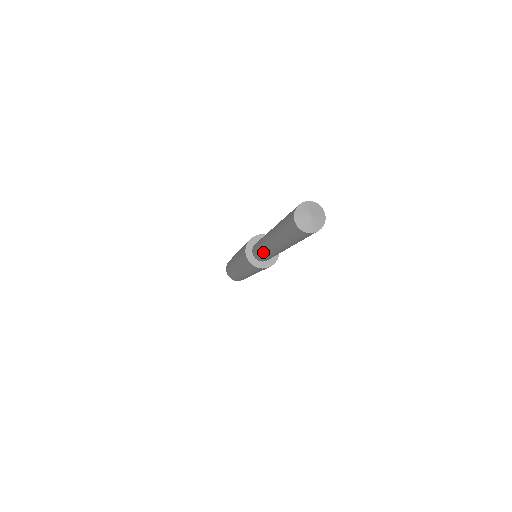
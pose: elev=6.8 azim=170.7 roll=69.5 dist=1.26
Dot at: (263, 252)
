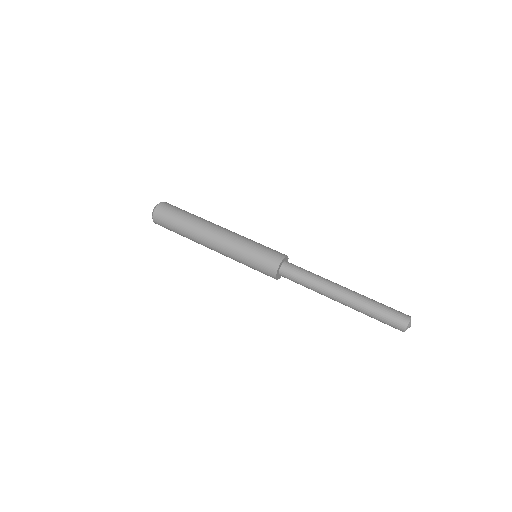
Dot at: occluded
